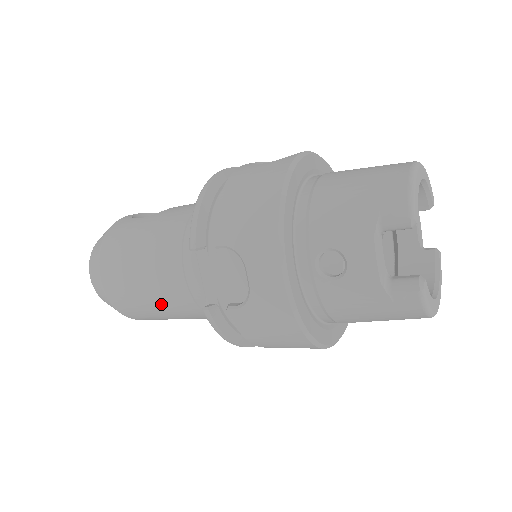
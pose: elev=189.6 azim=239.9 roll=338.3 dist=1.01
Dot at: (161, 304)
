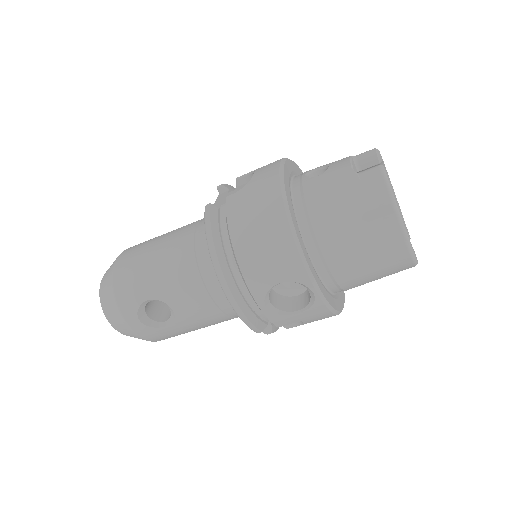
Dot at: (161, 254)
